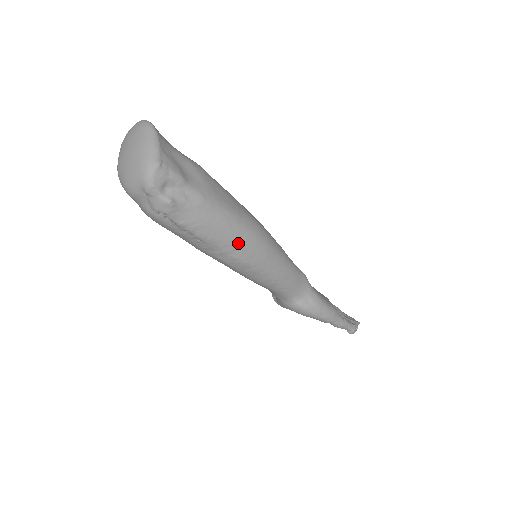
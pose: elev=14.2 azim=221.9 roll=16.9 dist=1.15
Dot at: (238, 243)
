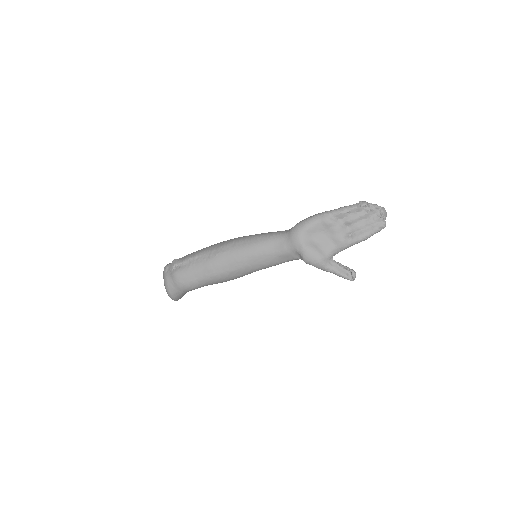
Dot at: (217, 245)
